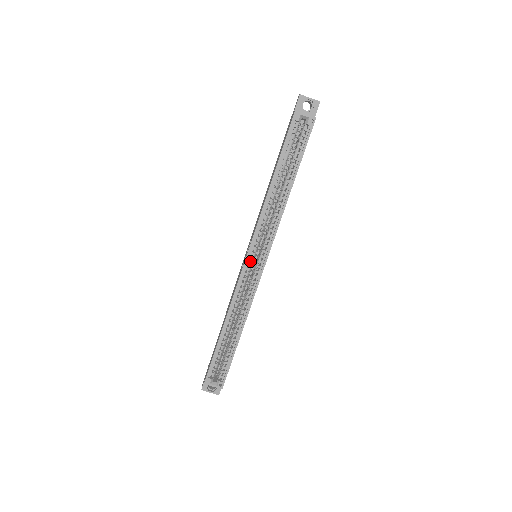
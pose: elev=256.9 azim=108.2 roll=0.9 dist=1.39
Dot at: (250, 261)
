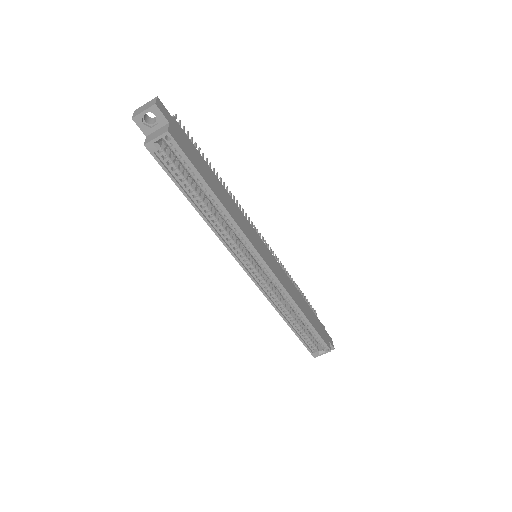
Dot at: (254, 272)
